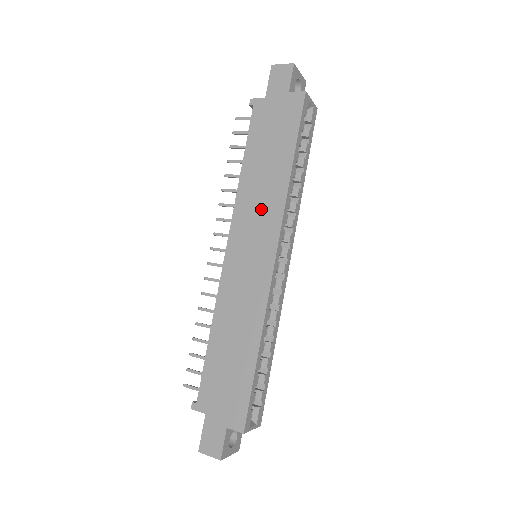
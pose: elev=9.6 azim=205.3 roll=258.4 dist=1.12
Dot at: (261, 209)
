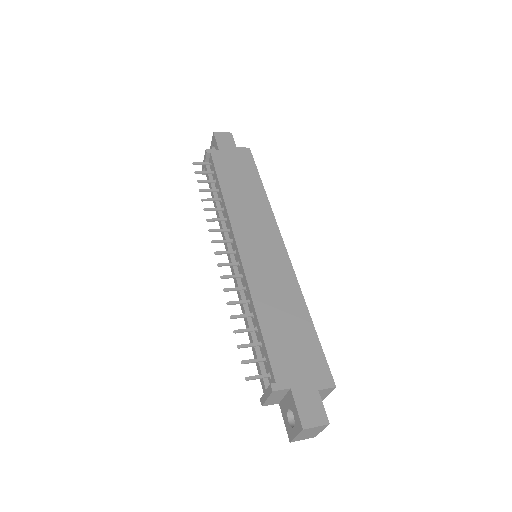
Dot at: (254, 215)
